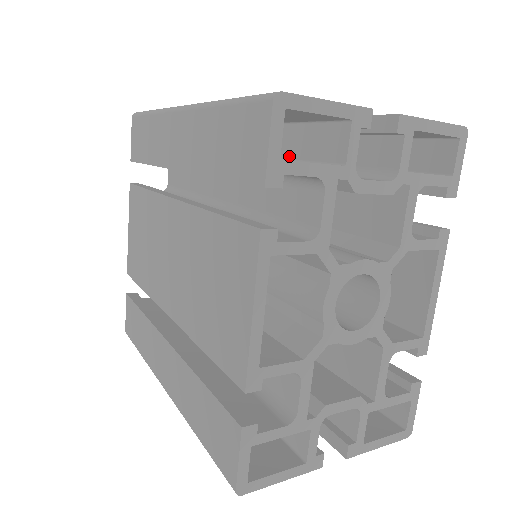
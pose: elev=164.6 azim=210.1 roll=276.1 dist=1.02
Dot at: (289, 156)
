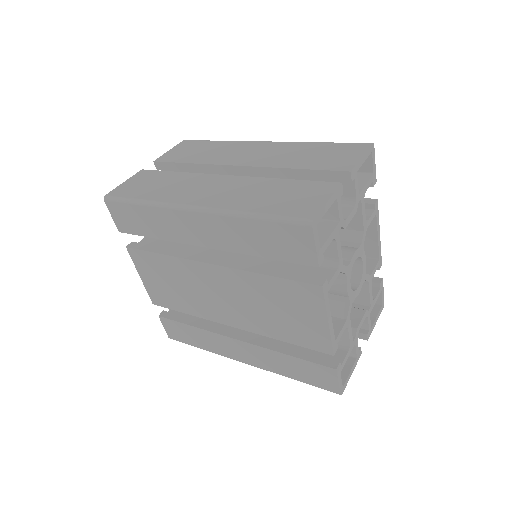
Dot at: occluded
